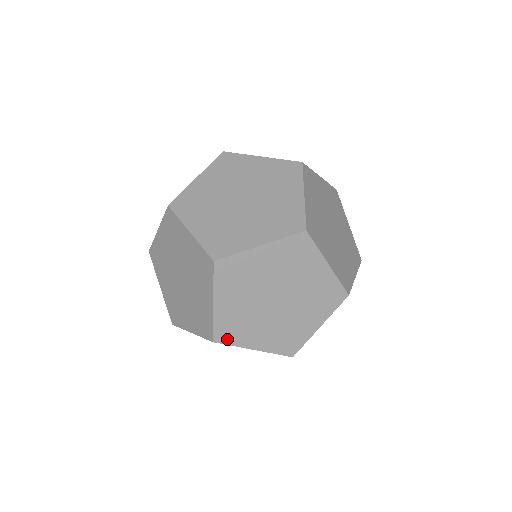
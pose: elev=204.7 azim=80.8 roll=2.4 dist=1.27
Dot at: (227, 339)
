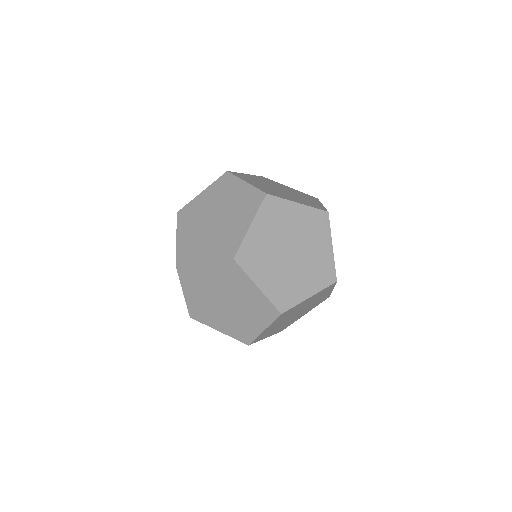
Dot at: occluded
